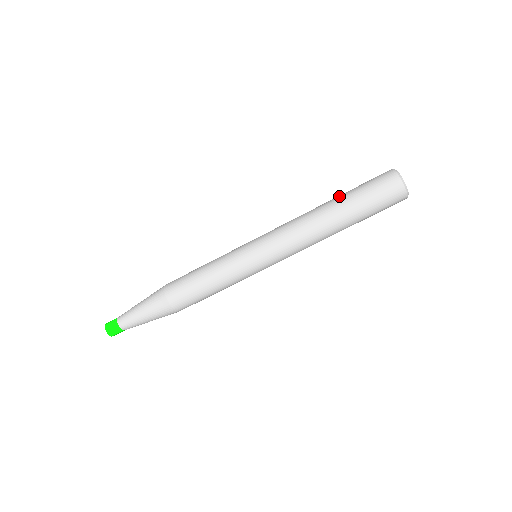
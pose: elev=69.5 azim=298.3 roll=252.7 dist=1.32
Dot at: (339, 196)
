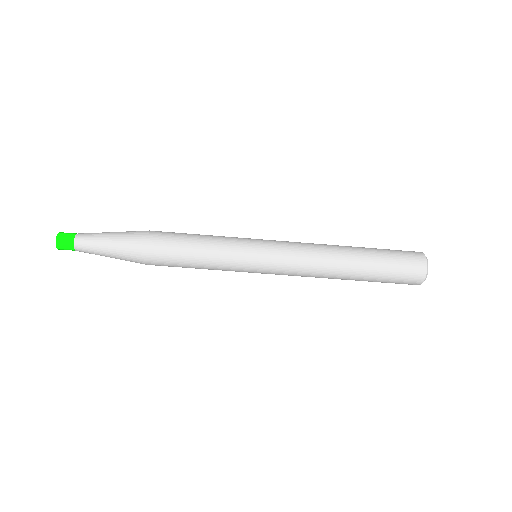
Dot at: (366, 252)
